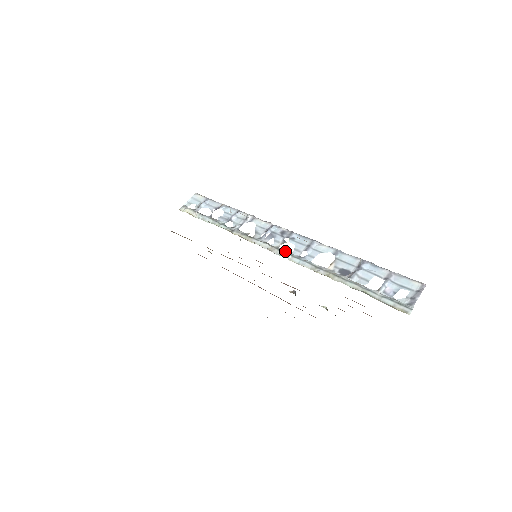
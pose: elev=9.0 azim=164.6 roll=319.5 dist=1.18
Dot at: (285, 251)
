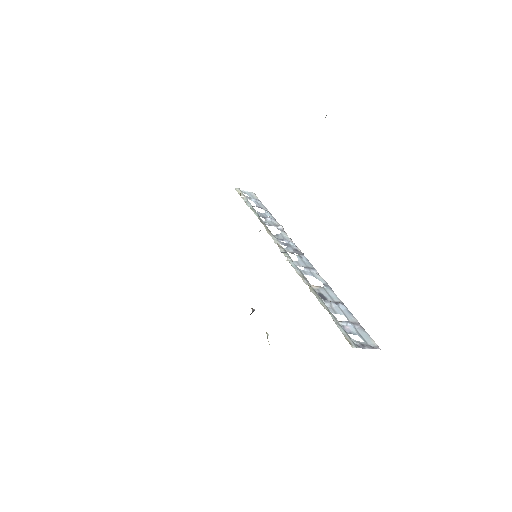
Dot at: occluded
